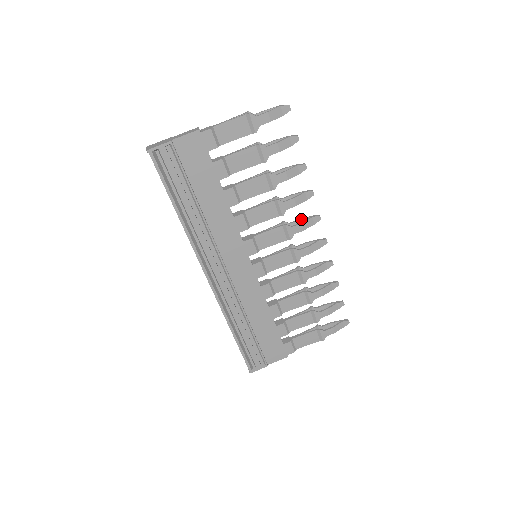
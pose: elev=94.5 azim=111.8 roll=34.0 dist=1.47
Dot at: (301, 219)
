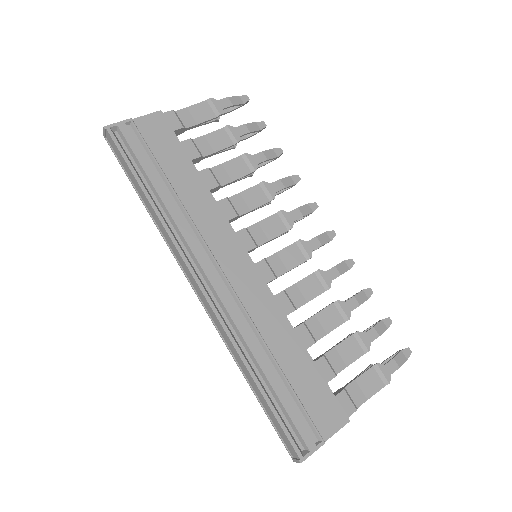
Dot at: occluded
